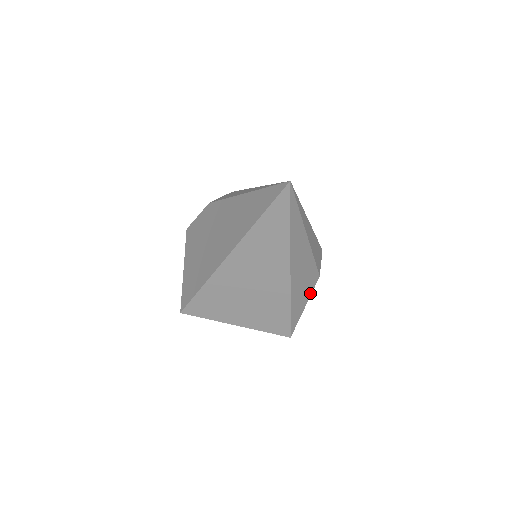
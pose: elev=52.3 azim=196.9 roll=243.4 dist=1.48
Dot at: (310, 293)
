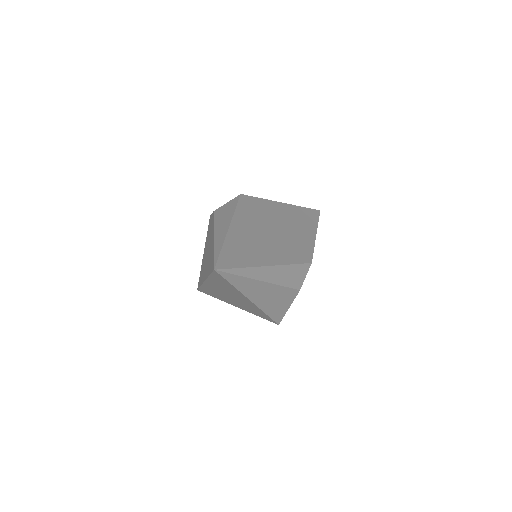
Dot at: (292, 301)
